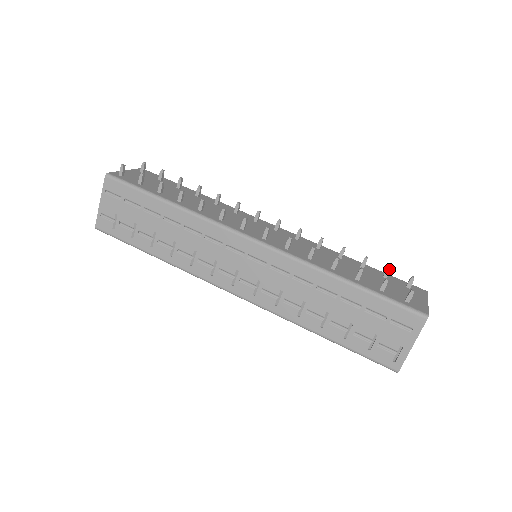
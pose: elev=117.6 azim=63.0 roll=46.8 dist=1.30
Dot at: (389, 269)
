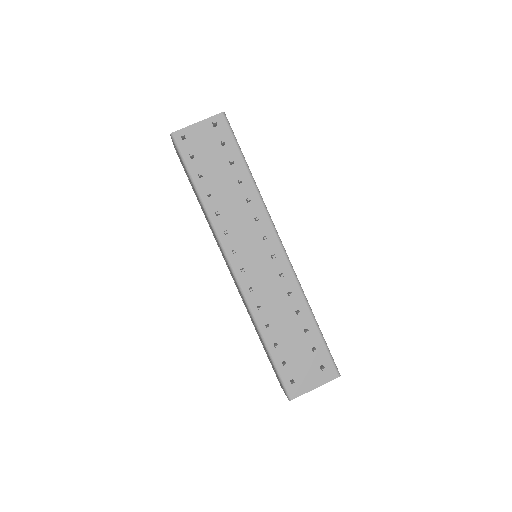
Dot at: (314, 351)
